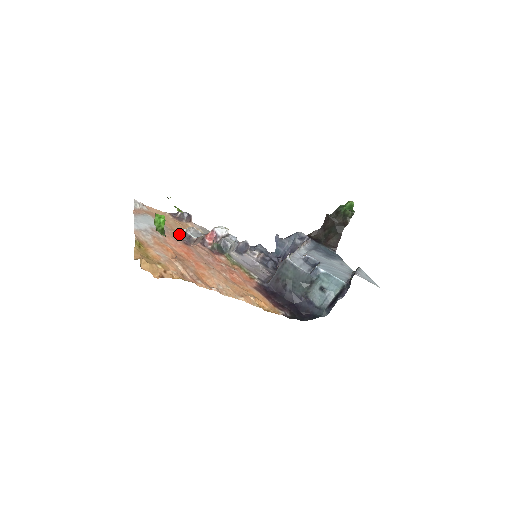
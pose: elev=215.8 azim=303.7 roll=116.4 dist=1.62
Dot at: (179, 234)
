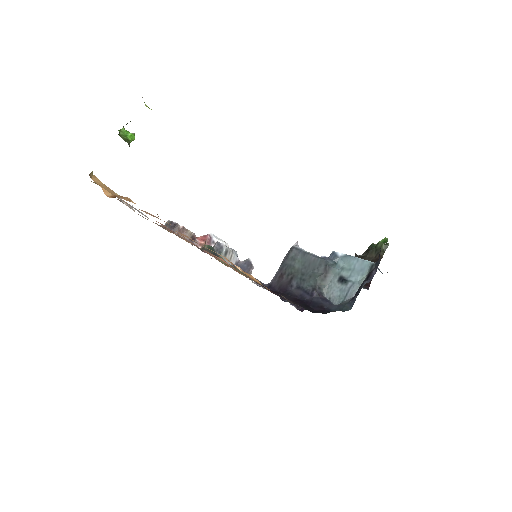
Dot at: (164, 225)
